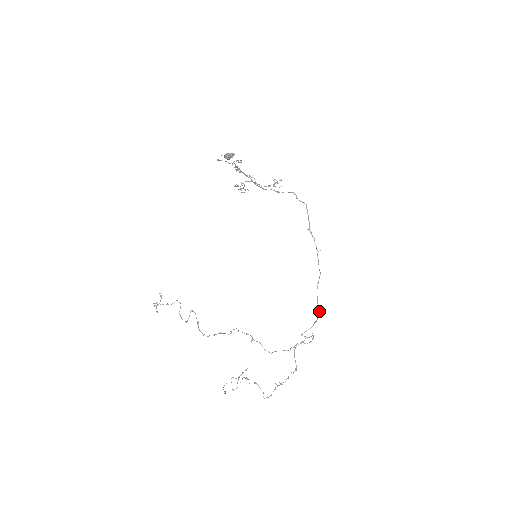
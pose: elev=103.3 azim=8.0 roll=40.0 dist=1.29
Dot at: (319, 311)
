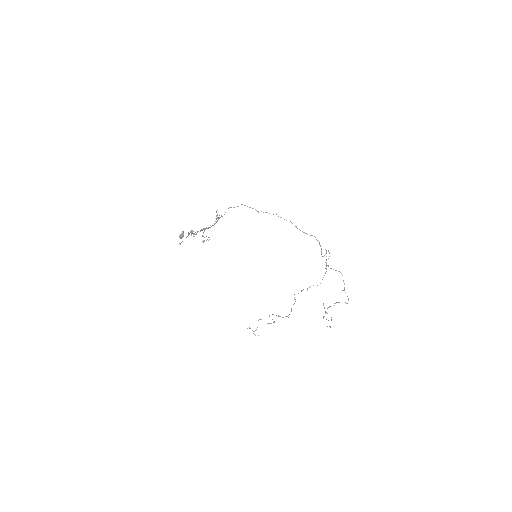
Dot at: occluded
